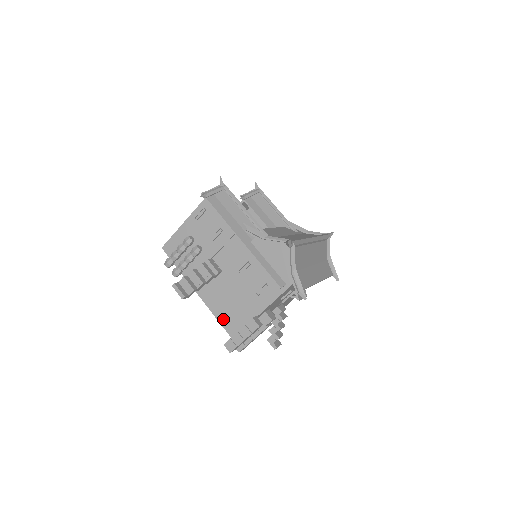
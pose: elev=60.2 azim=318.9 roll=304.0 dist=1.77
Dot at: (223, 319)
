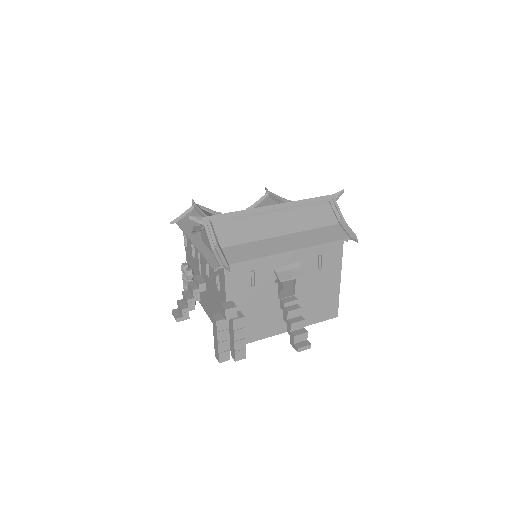
Dot at: occluded
